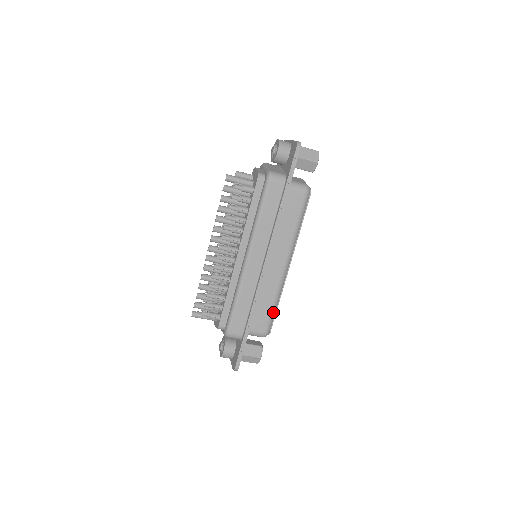
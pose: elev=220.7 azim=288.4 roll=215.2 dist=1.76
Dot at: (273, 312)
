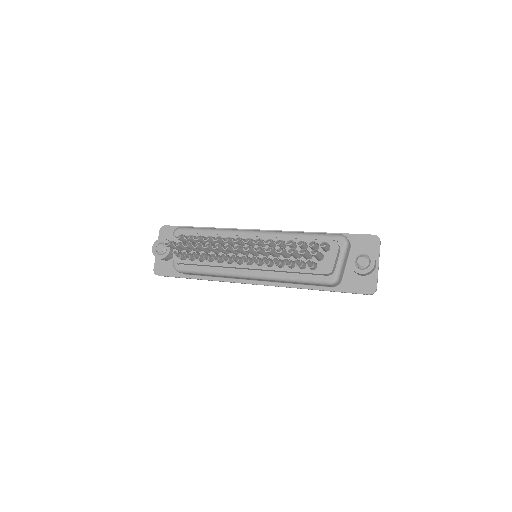
Dot at: occluded
